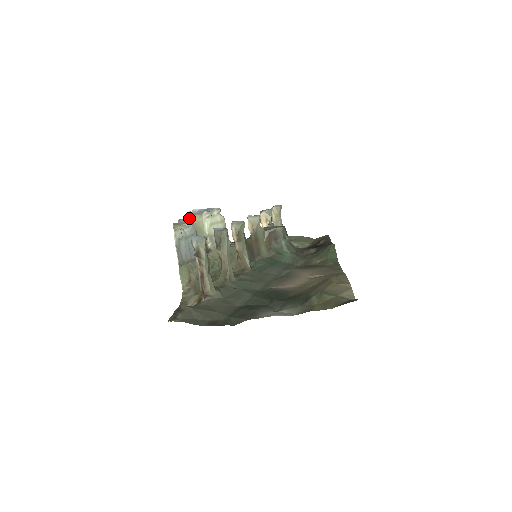
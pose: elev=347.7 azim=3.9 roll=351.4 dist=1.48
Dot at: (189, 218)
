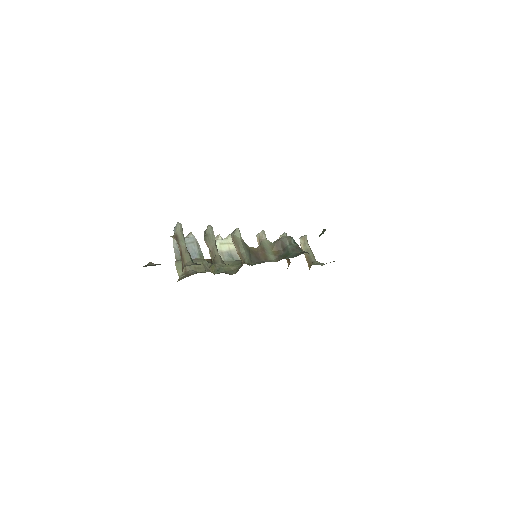
Dot at: occluded
